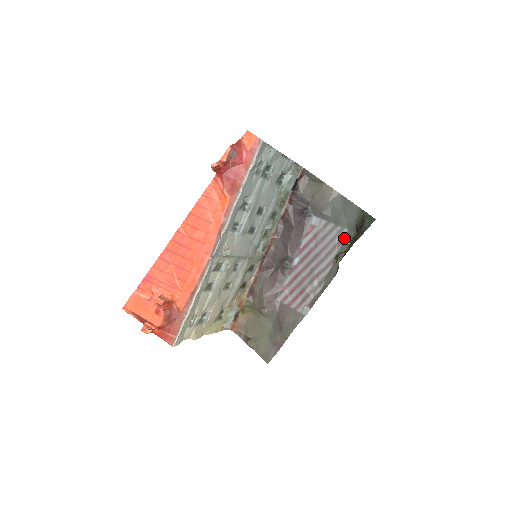
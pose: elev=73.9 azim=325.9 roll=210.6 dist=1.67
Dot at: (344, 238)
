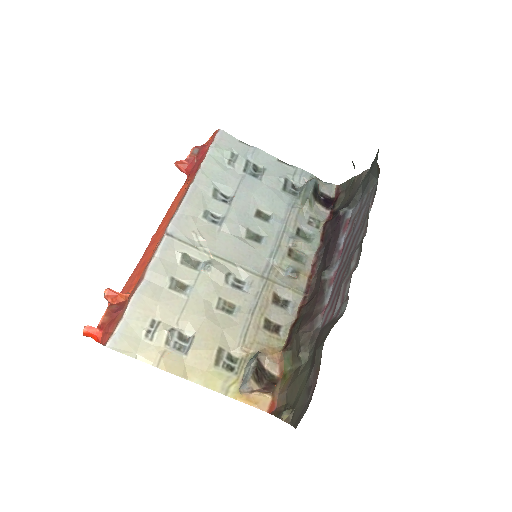
Dot at: (375, 191)
